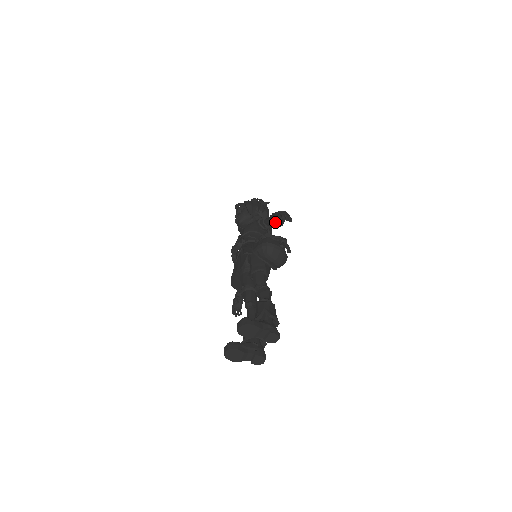
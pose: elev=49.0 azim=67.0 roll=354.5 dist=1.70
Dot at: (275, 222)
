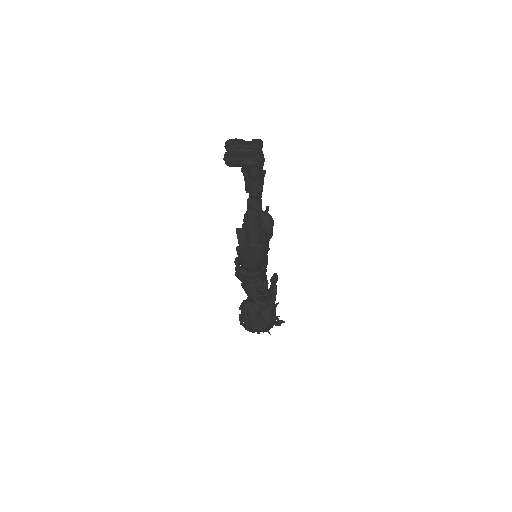
Dot at: occluded
